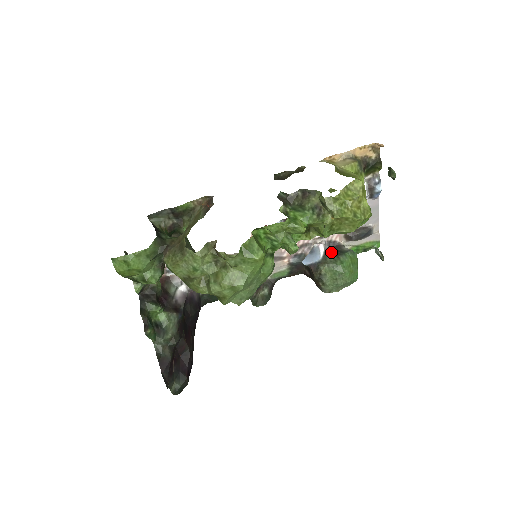
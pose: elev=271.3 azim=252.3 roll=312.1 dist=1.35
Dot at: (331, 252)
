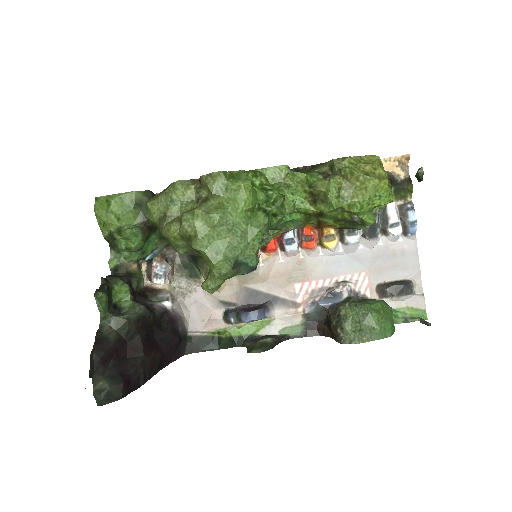
Dot at: occluded
